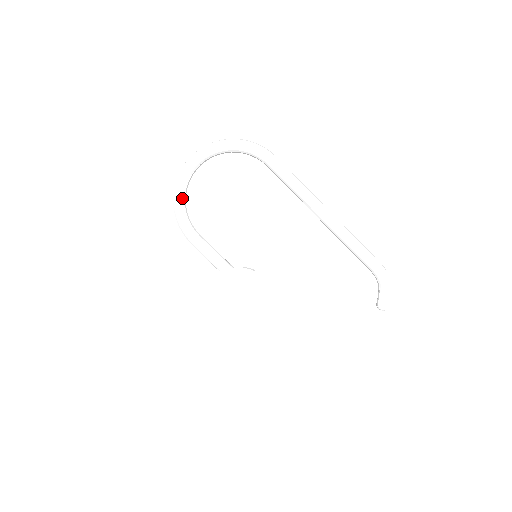
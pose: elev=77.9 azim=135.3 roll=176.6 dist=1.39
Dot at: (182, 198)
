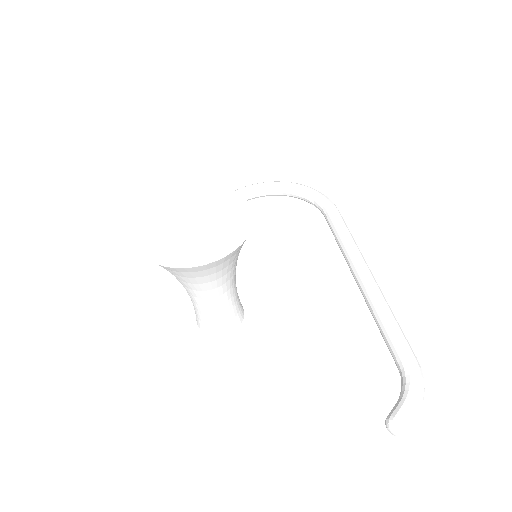
Dot at: occluded
